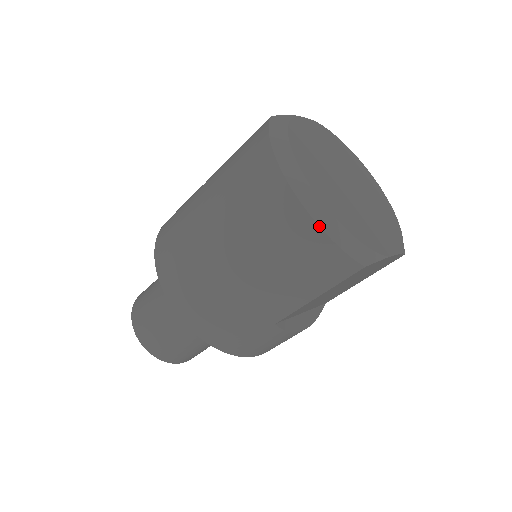
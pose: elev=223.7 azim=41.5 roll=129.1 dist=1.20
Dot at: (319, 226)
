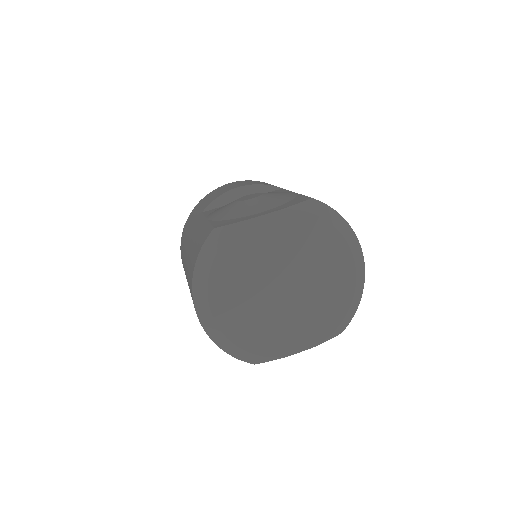
Dot at: occluded
